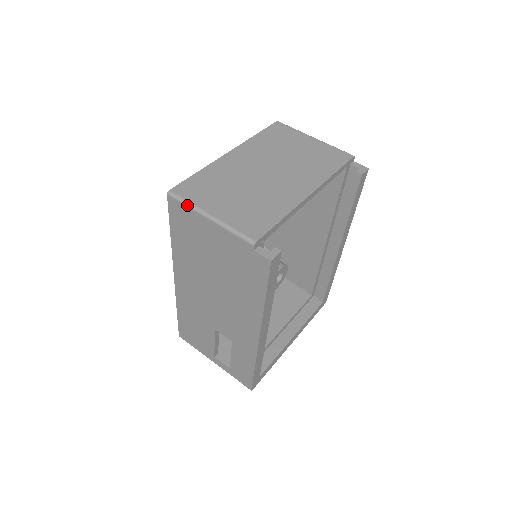
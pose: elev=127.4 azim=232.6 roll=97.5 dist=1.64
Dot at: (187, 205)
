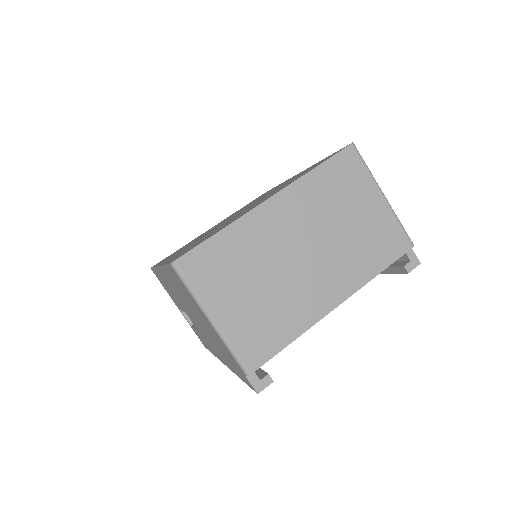
Dot at: (190, 292)
